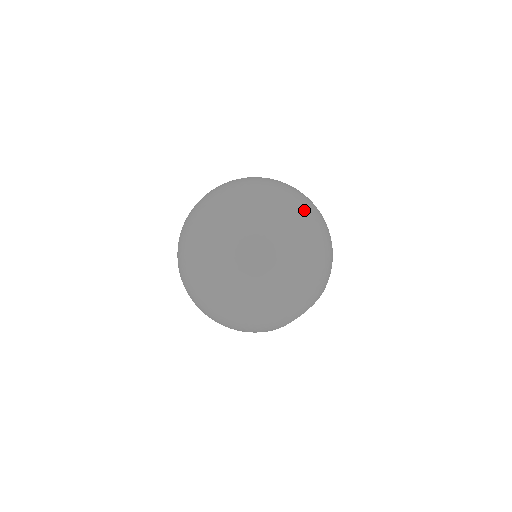
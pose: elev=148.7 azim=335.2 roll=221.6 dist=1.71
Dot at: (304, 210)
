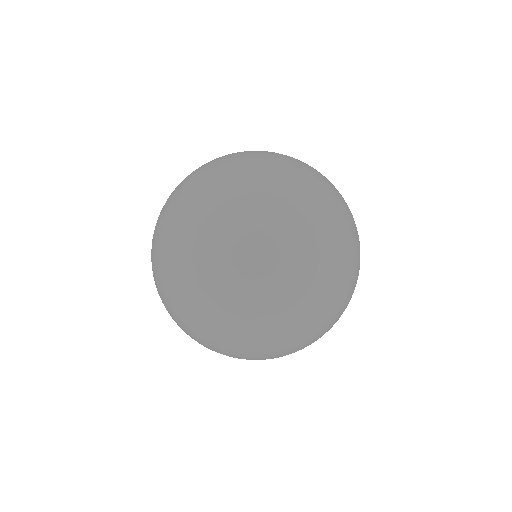
Dot at: (333, 323)
